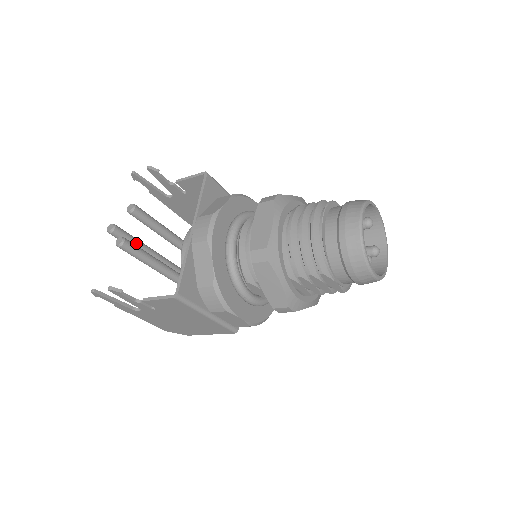
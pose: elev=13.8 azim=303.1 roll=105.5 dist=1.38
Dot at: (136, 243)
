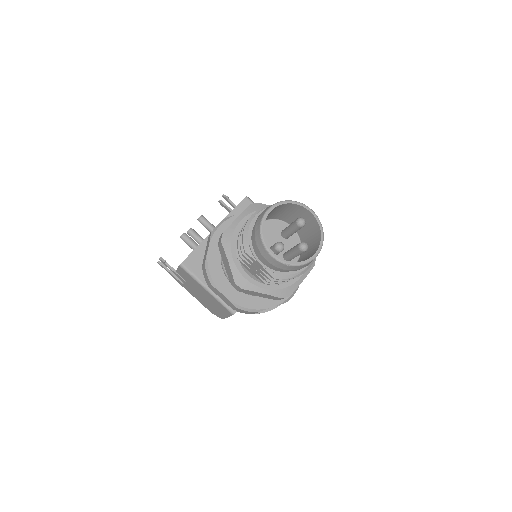
Dot at: occluded
